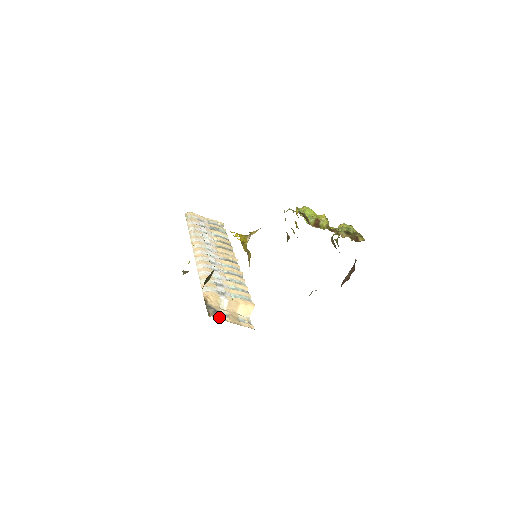
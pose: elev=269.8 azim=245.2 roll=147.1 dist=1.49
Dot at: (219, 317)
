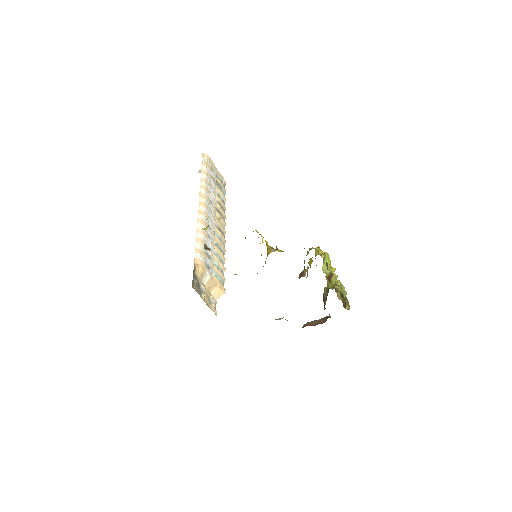
Dot at: (199, 292)
